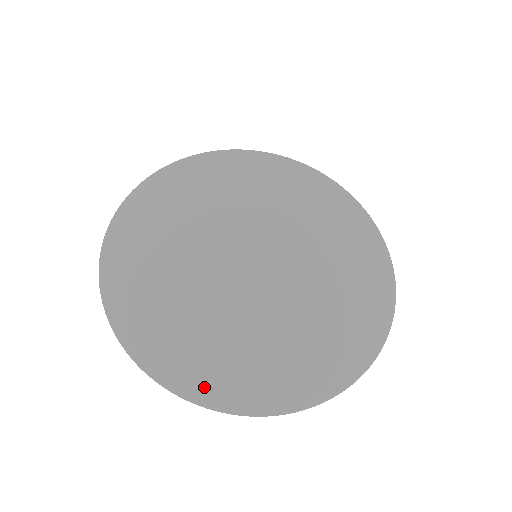
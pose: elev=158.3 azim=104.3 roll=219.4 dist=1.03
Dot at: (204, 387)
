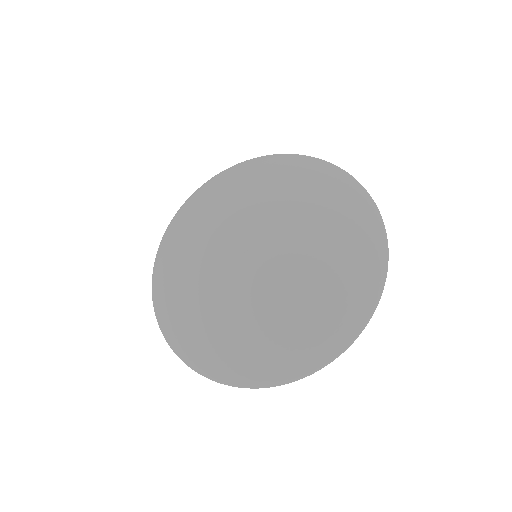
Dot at: (186, 349)
